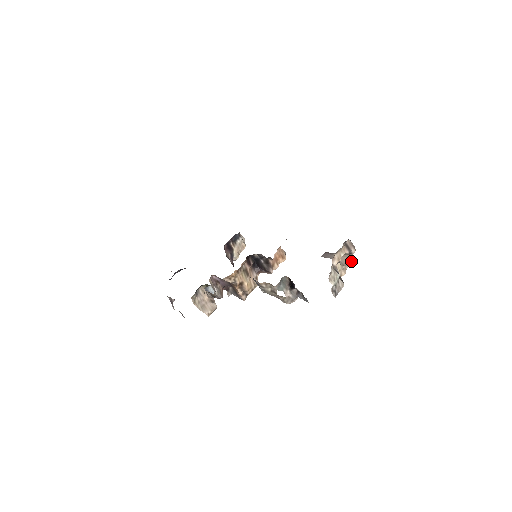
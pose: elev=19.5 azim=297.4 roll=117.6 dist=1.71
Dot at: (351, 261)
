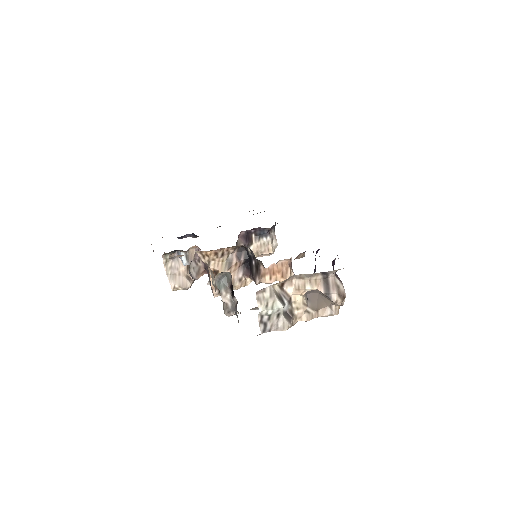
Dot at: (328, 311)
